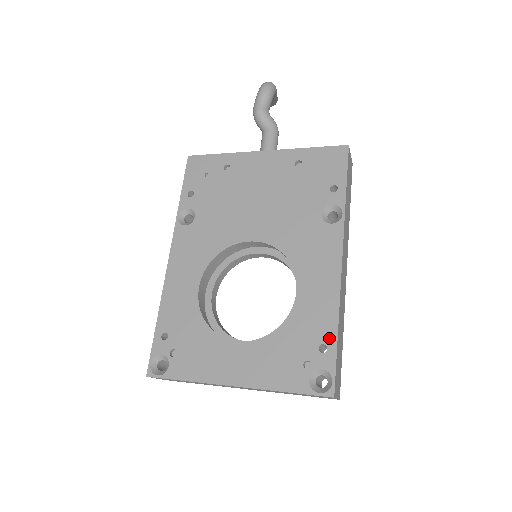
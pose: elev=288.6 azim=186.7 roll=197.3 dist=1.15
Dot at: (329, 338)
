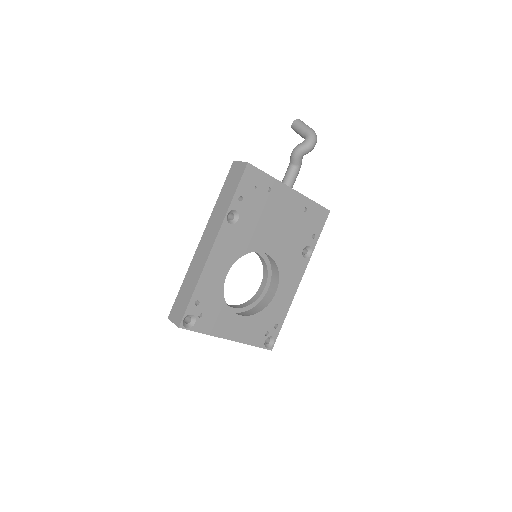
Dot at: (281, 322)
